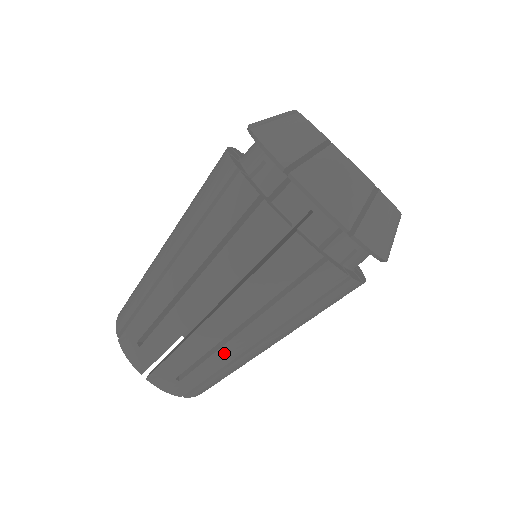
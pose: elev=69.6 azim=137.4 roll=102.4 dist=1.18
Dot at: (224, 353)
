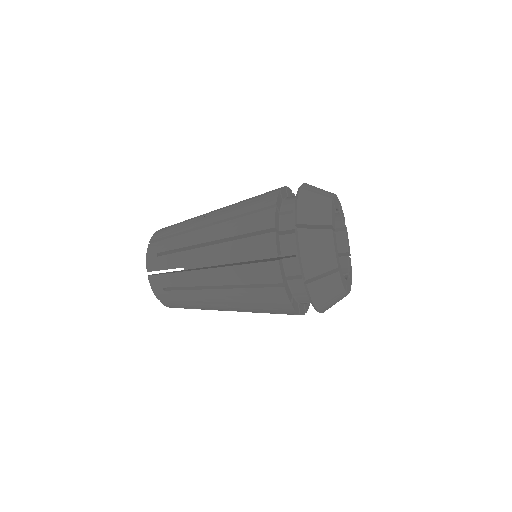
Dot at: occluded
